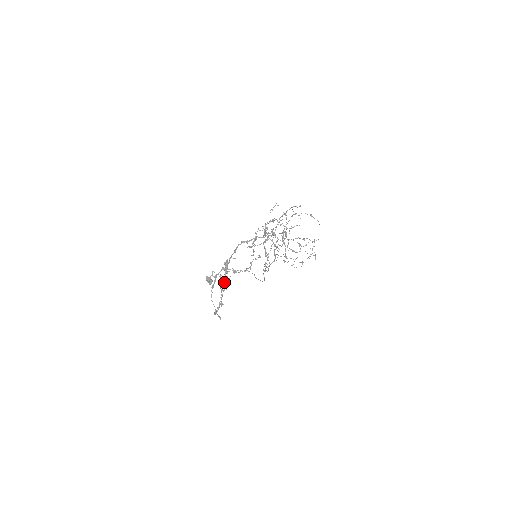
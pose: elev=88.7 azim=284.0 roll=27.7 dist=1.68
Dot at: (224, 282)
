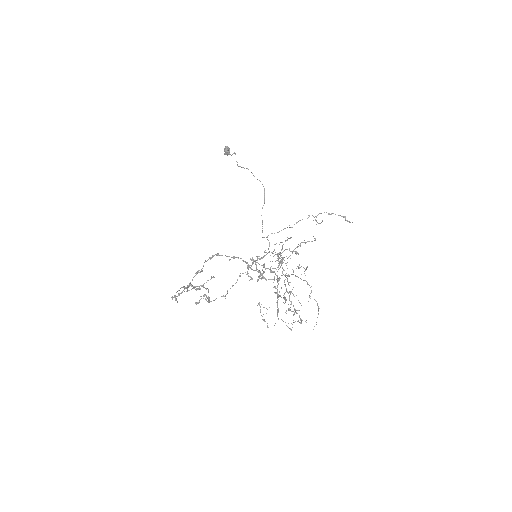
Dot at: (197, 289)
